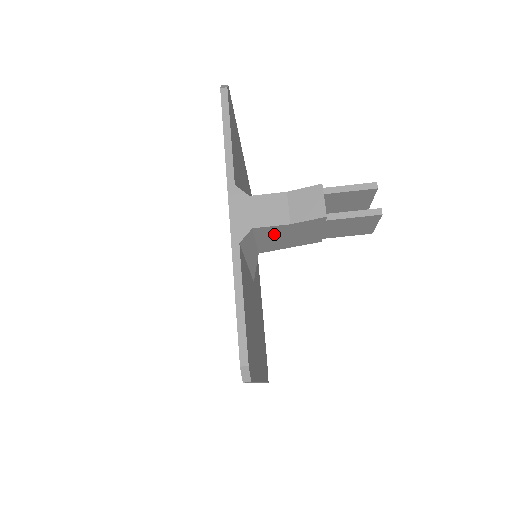
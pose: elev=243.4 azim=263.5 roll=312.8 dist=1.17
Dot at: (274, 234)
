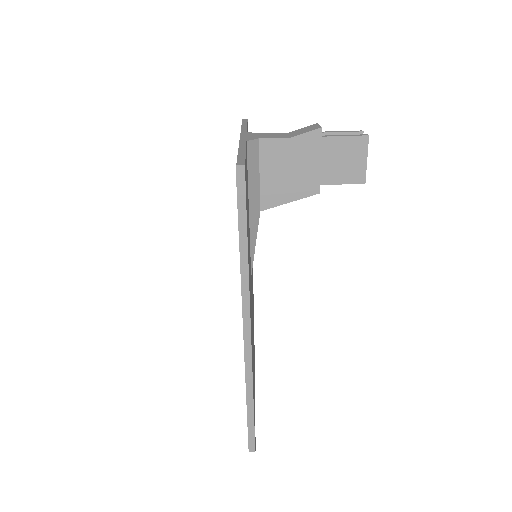
Dot at: (277, 160)
